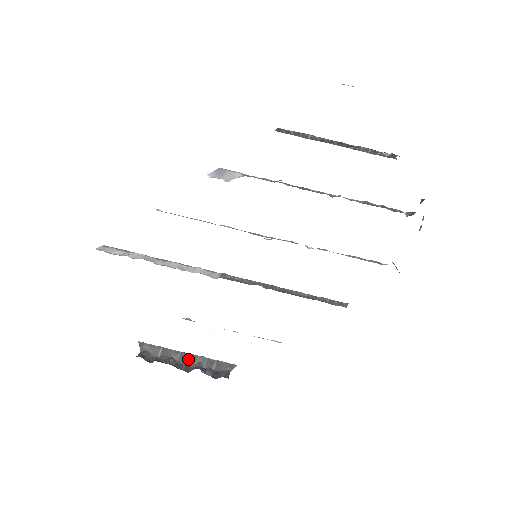
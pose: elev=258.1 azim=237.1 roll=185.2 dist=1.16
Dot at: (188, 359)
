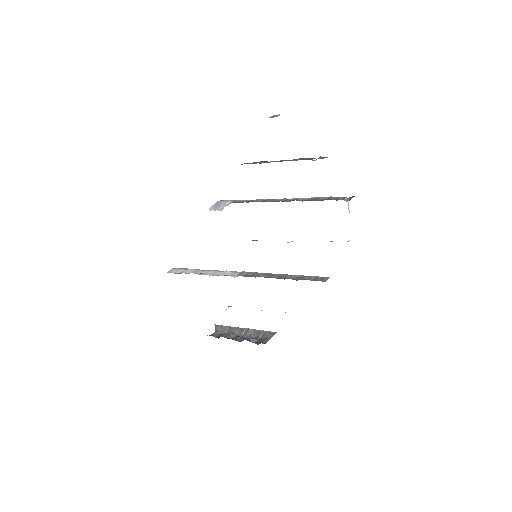
Dot at: (244, 332)
